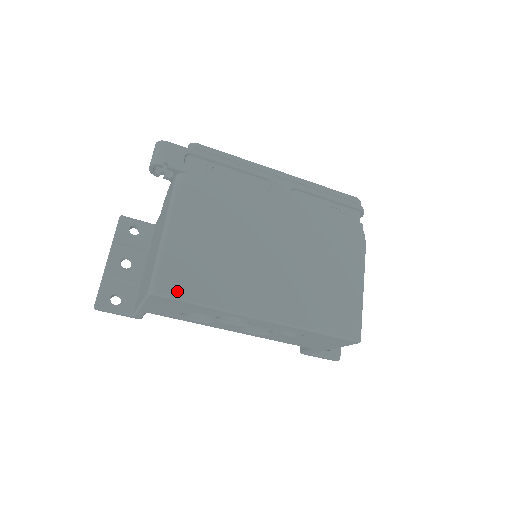
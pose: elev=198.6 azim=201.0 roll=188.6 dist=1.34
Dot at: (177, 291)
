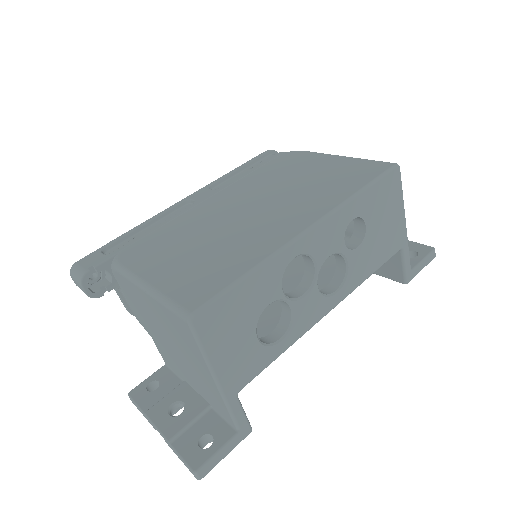
Dot at: (210, 292)
